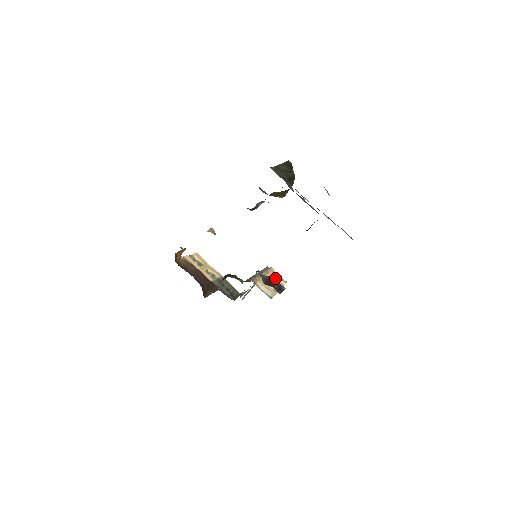
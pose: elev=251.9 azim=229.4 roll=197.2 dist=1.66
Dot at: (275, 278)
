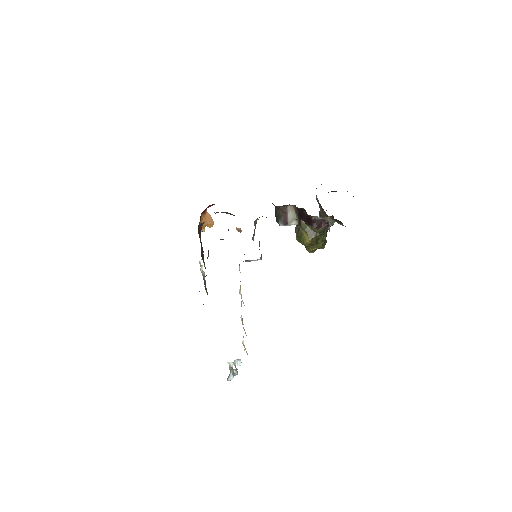
Dot at: occluded
